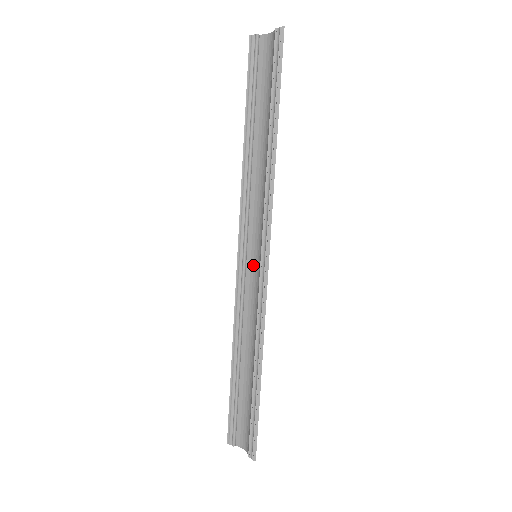
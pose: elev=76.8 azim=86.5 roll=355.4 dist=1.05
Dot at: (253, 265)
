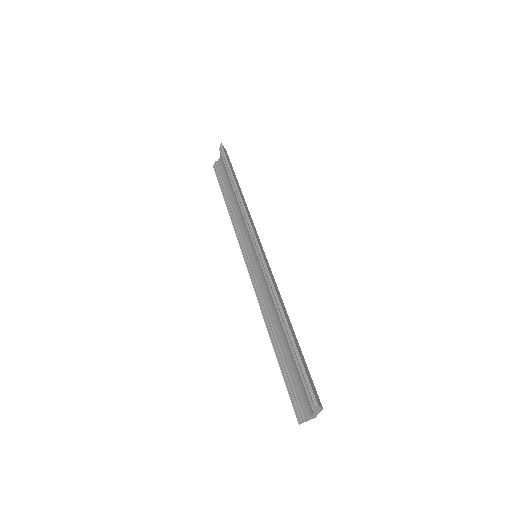
Dot at: (257, 263)
